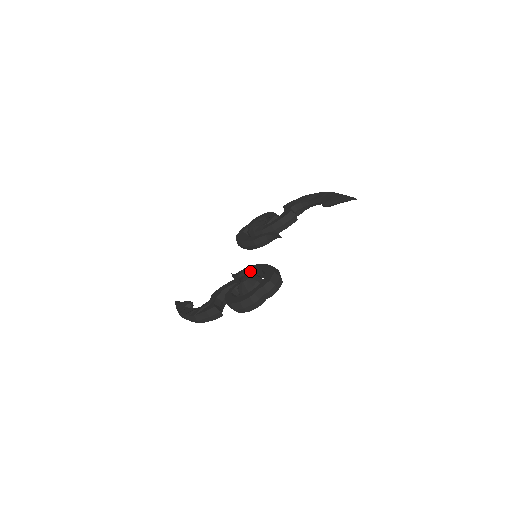
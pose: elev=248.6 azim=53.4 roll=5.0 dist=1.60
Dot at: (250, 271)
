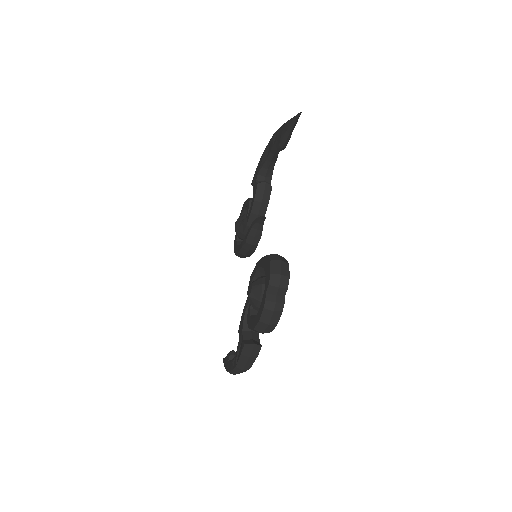
Dot at: (255, 277)
